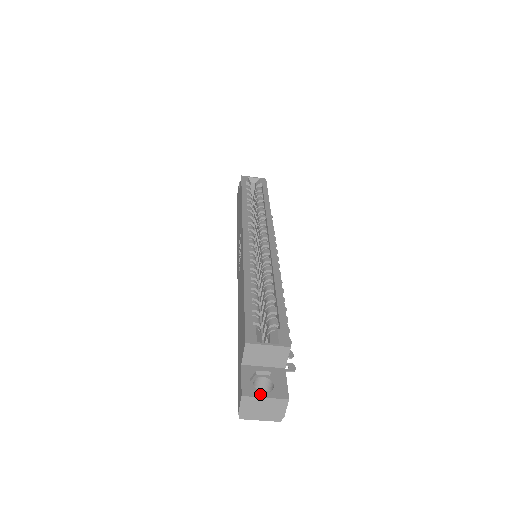
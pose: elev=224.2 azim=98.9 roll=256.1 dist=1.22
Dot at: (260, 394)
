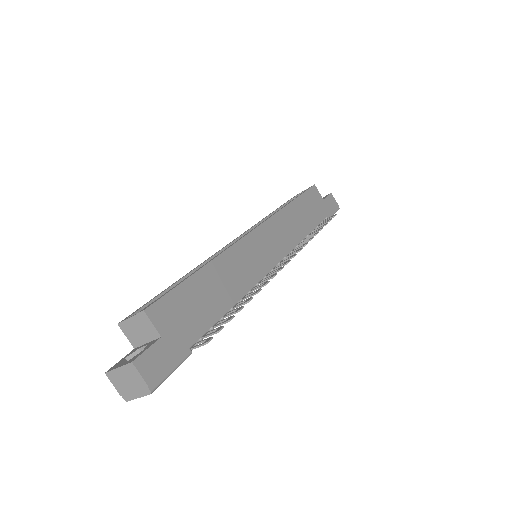
Dot at: (117, 366)
